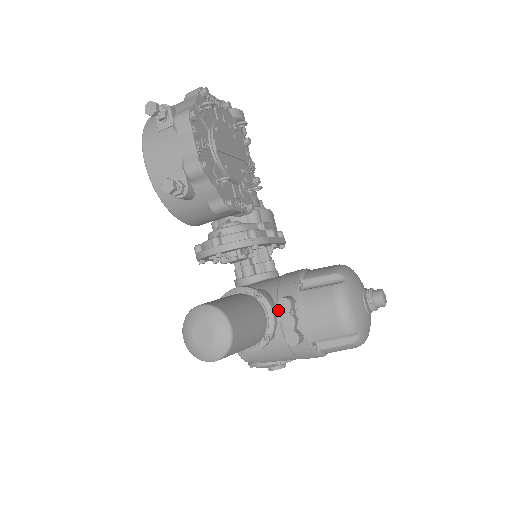
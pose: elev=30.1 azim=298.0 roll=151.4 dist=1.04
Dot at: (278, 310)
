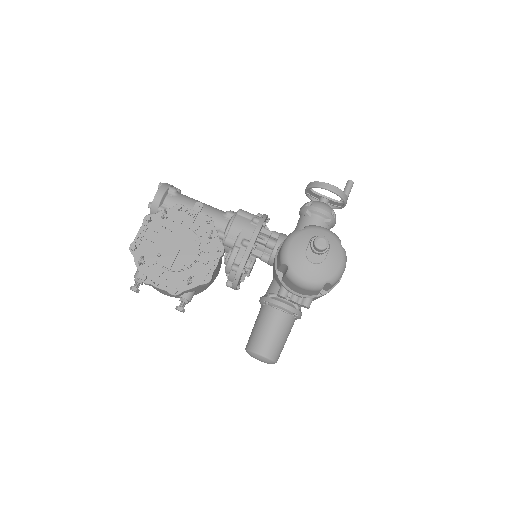
Dot at: occluded
